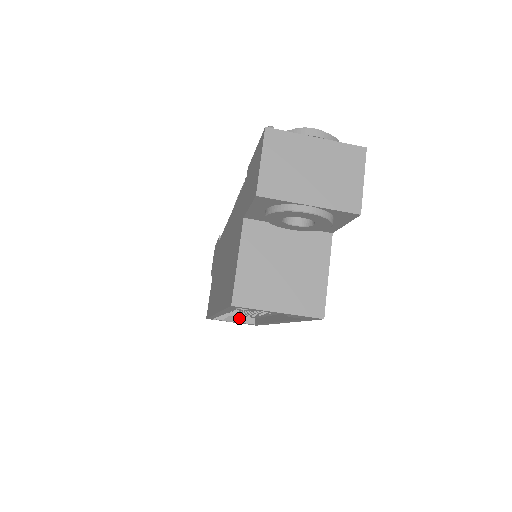
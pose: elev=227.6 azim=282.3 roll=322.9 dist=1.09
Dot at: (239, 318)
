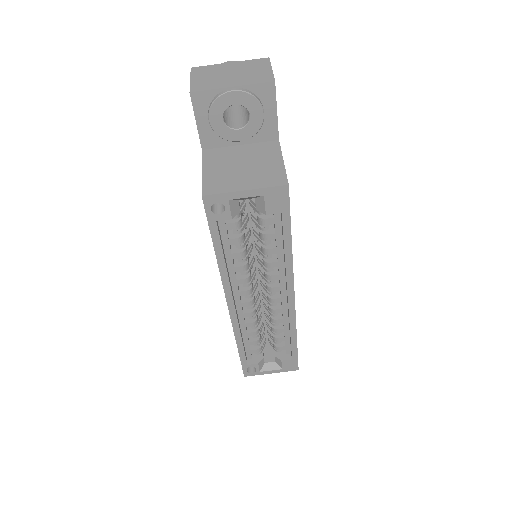
Dot at: (276, 362)
